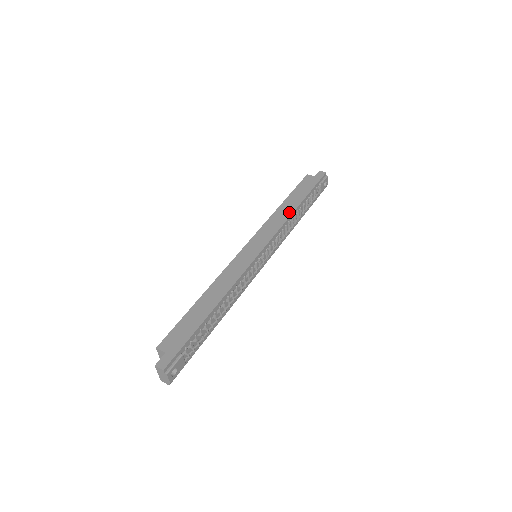
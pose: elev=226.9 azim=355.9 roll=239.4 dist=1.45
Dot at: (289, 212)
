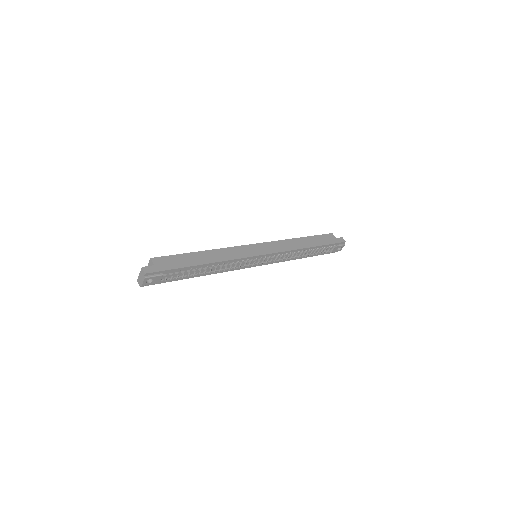
Dot at: (300, 246)
